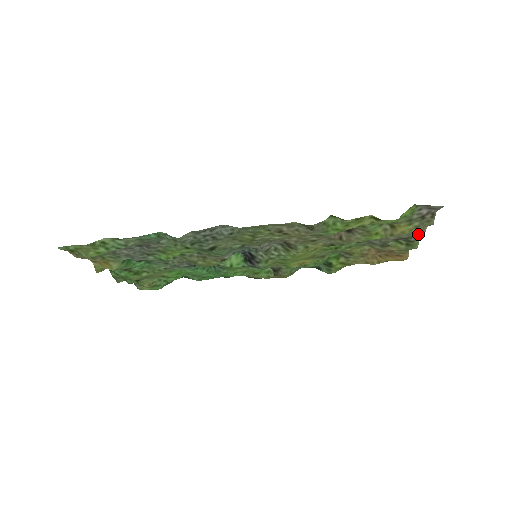
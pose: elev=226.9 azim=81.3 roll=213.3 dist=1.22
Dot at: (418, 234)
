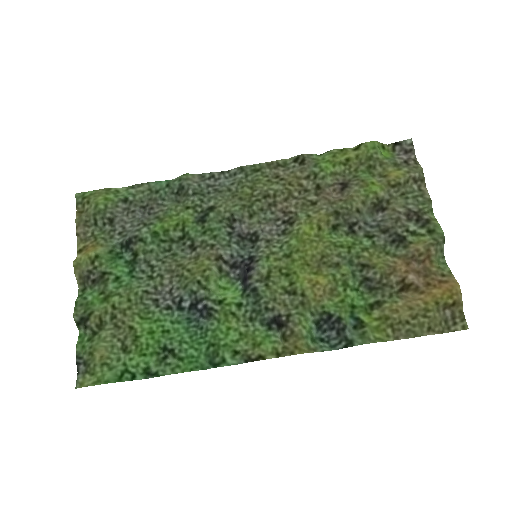
Dot at: (426, 204)
